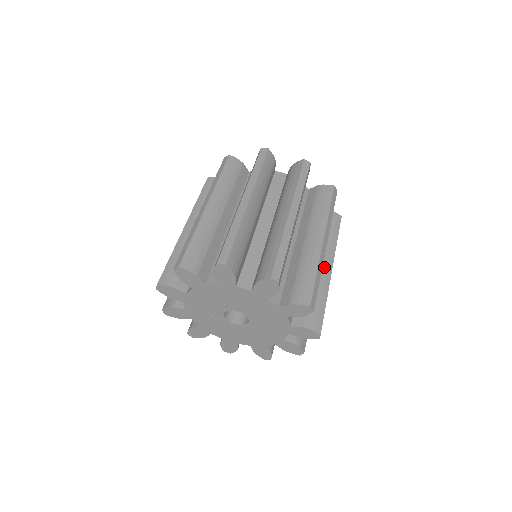
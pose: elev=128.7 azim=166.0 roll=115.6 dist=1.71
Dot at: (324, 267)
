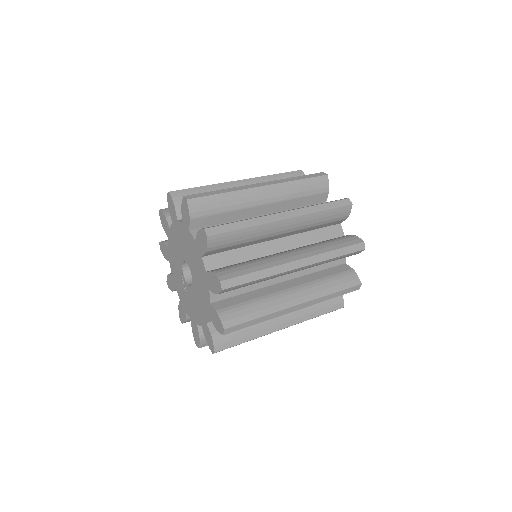
Dot at: occluded
